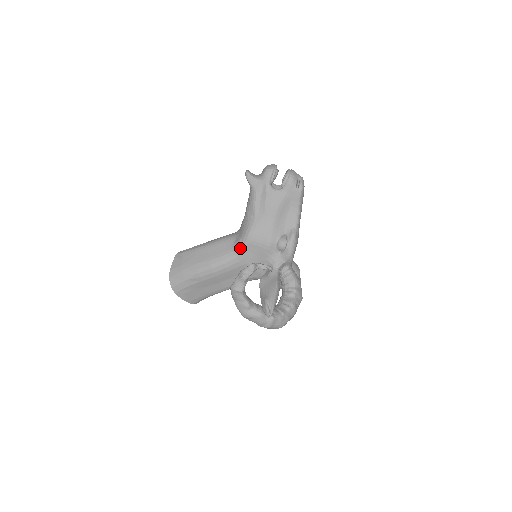
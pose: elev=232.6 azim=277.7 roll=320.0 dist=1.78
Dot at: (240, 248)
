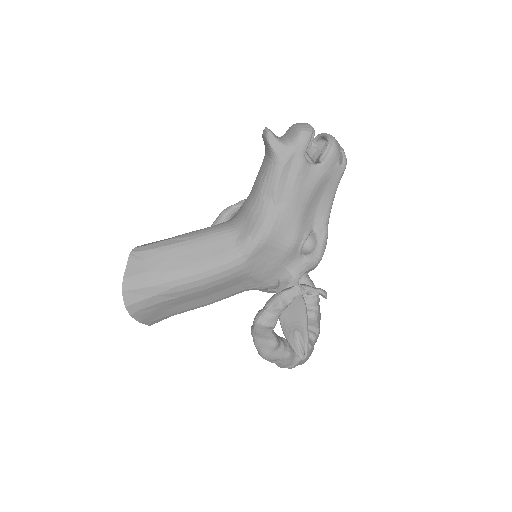
Dot at: (249, 250)
